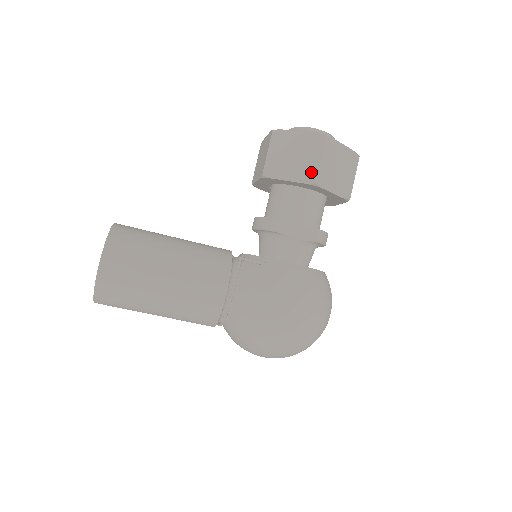
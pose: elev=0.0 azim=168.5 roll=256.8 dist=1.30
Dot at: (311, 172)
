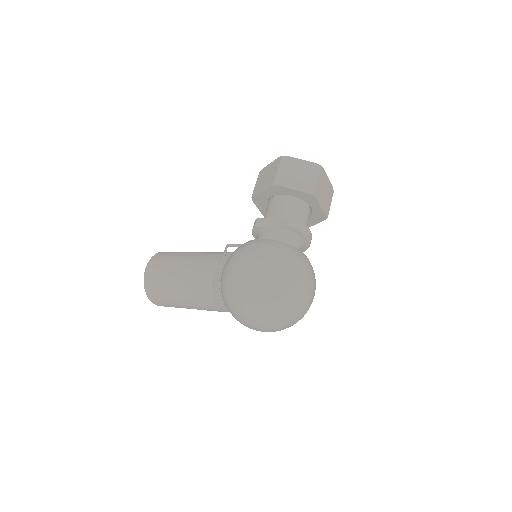
Dot at: (272, 179)
